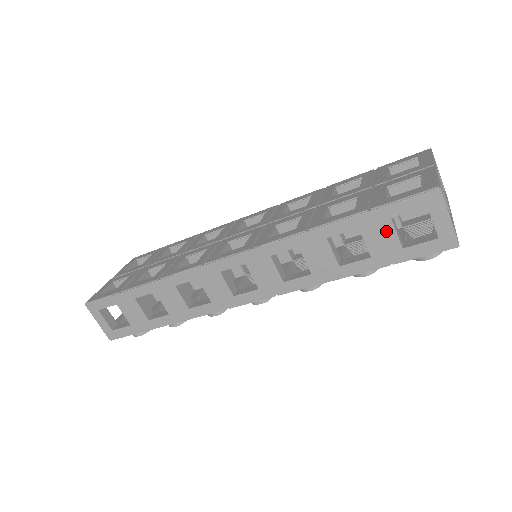
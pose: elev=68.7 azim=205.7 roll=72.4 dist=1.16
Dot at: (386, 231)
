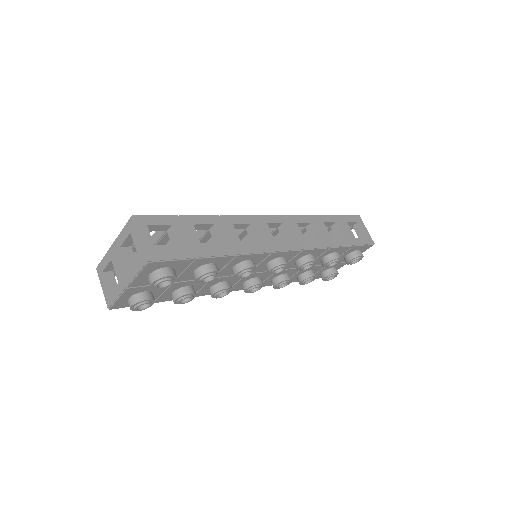
Dot at: (347, 227)
